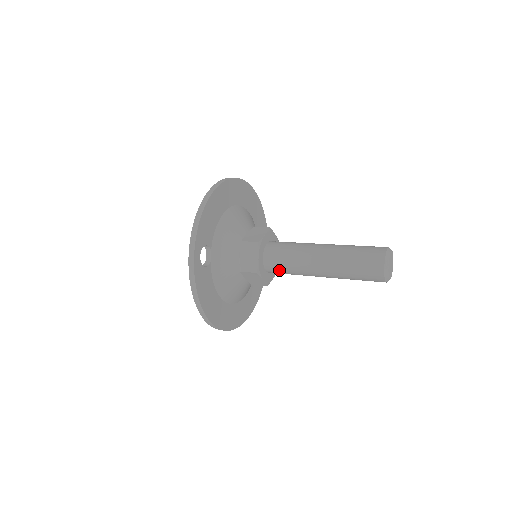
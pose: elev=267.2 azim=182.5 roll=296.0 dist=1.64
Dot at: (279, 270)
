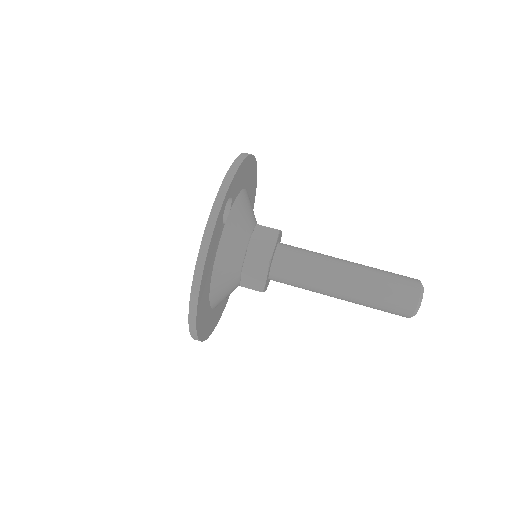
Dot at: (289, 273)
